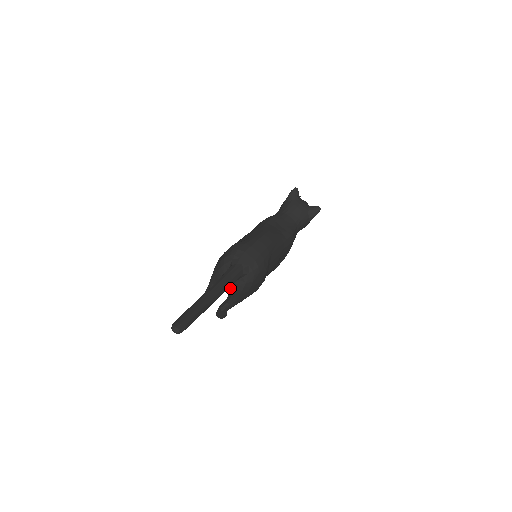
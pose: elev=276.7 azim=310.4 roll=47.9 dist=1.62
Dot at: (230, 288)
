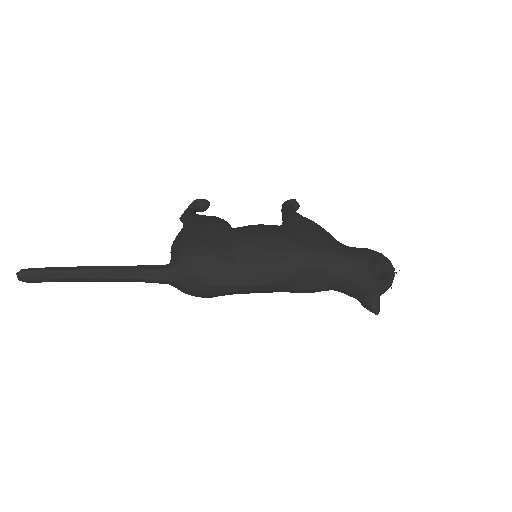
Dot at: occluded
